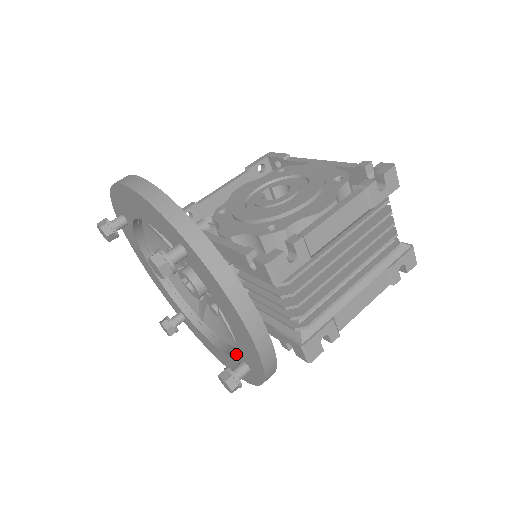
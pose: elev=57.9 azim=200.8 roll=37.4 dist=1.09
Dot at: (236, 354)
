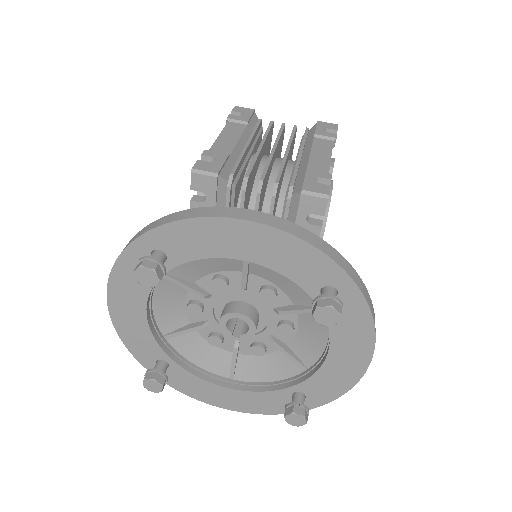
Dot at: occluded
